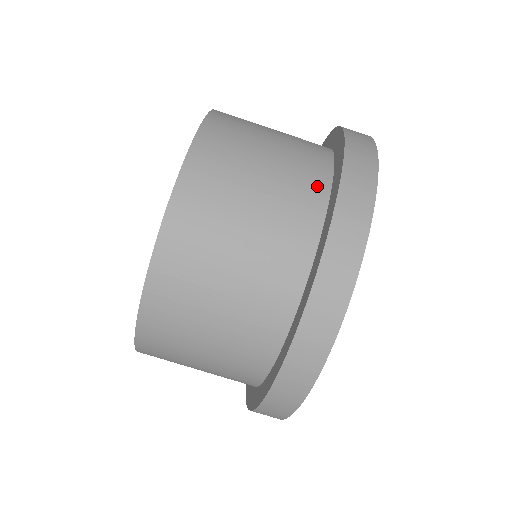
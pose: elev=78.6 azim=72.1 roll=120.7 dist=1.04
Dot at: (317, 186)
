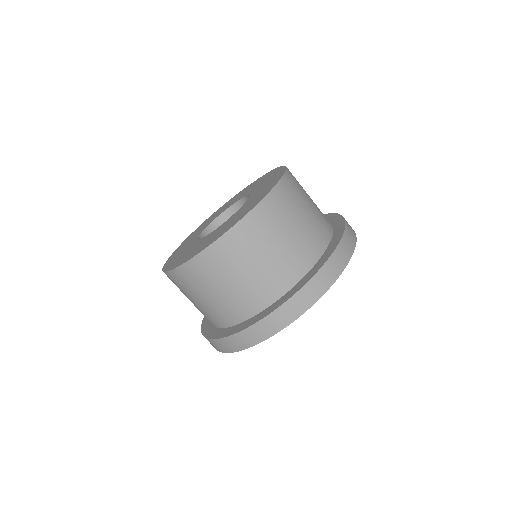
Dot at: (328, 228)
